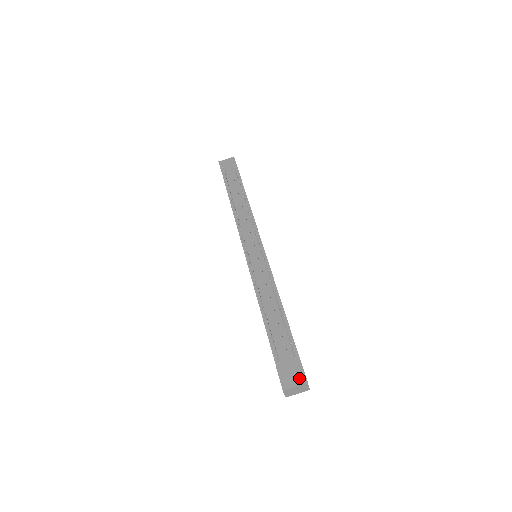
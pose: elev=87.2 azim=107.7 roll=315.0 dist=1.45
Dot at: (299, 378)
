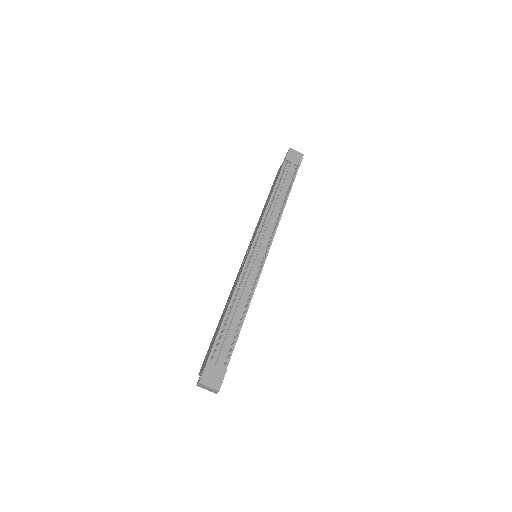
Dot at: (216, 383)
